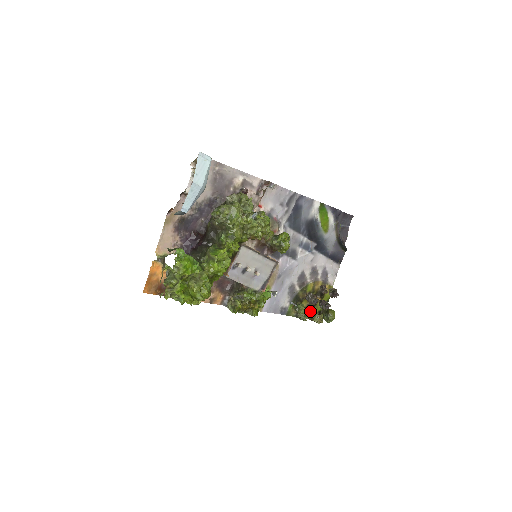
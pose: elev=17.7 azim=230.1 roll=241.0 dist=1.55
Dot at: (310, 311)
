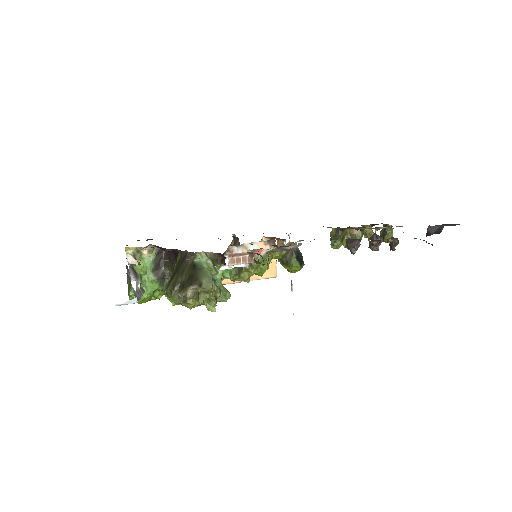
Dot at: occluded
